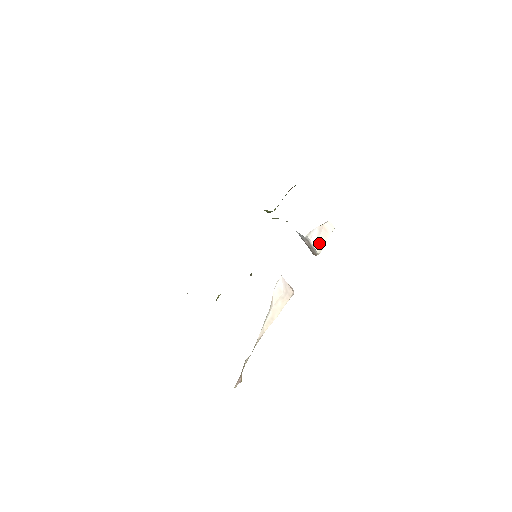
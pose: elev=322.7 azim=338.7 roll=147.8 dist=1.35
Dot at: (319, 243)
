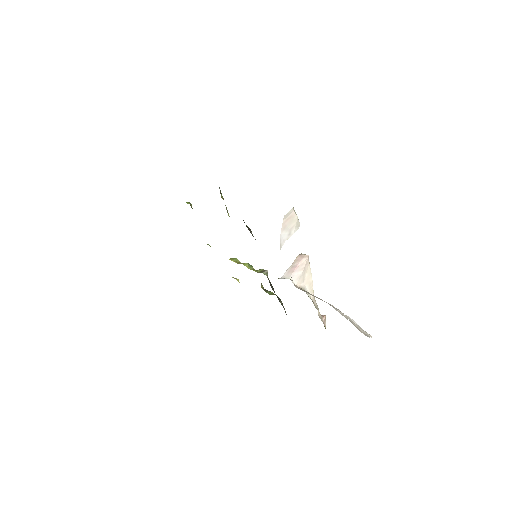
Dot at: (293, 228)
